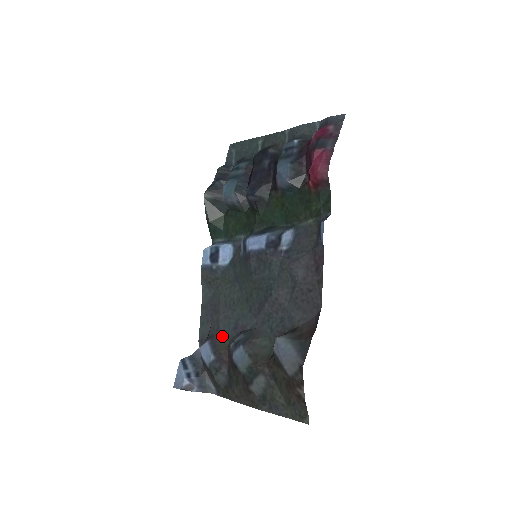
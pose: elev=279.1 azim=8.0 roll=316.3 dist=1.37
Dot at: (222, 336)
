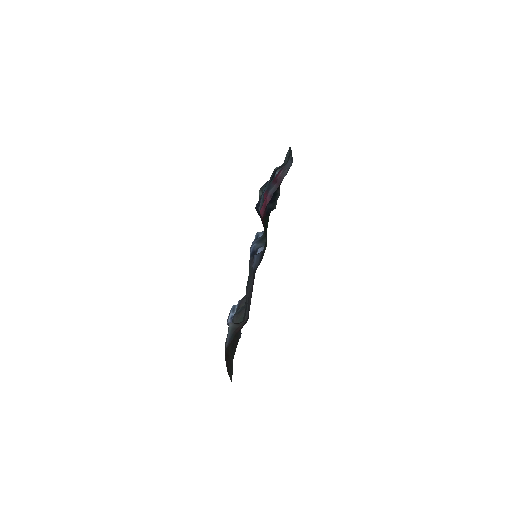
Dot at: (245, 301)
